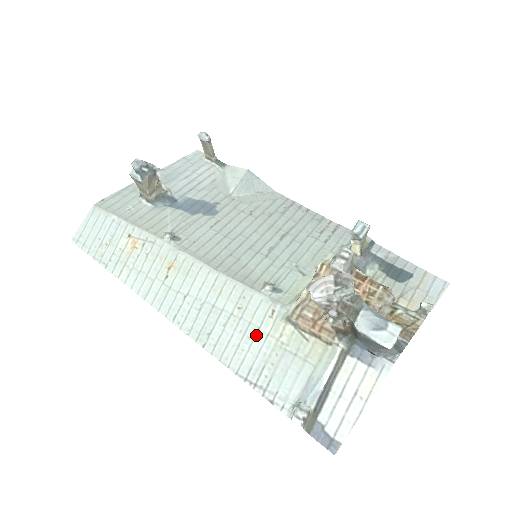
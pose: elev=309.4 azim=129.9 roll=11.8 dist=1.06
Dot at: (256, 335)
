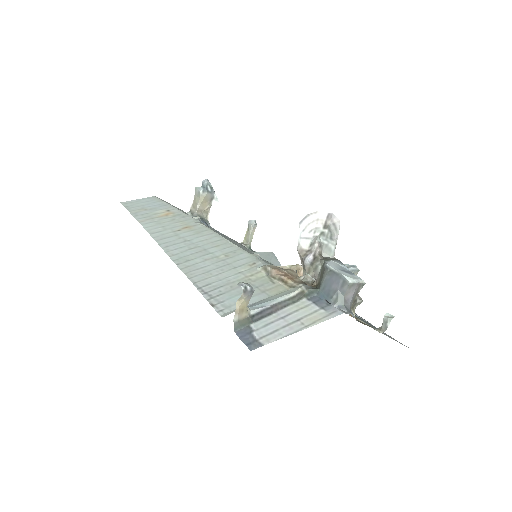
Dot at: (230, 270)
